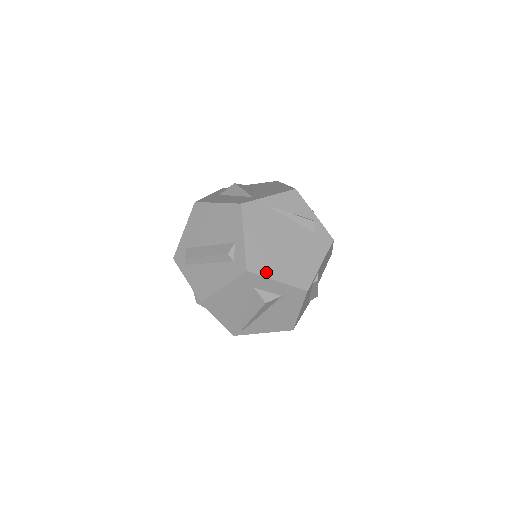
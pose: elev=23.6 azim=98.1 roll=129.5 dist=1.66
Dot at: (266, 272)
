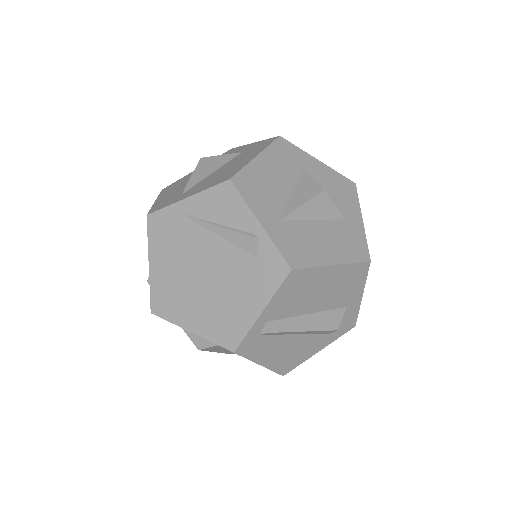
Dot at: (175, 317)
